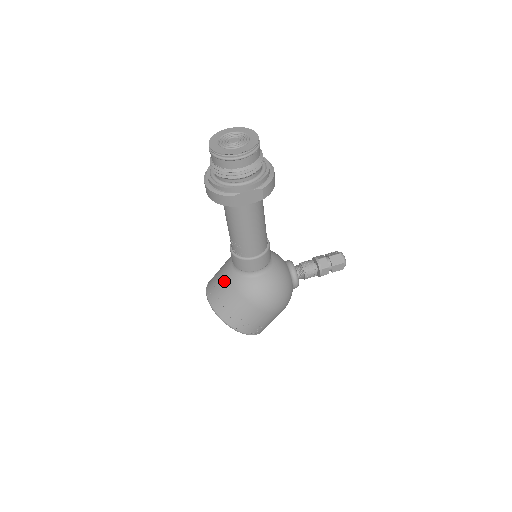
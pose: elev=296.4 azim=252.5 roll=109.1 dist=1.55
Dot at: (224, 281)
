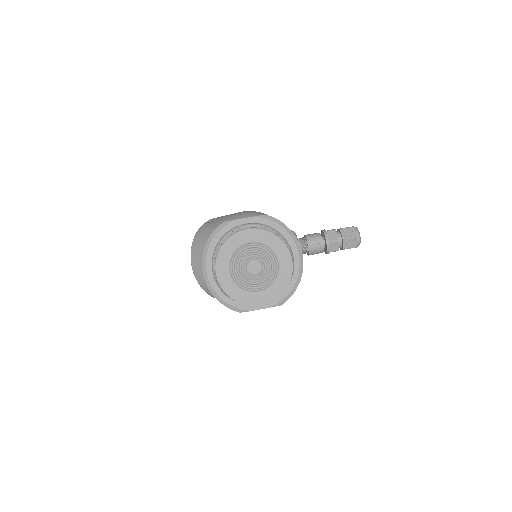
Dot at: occluded
